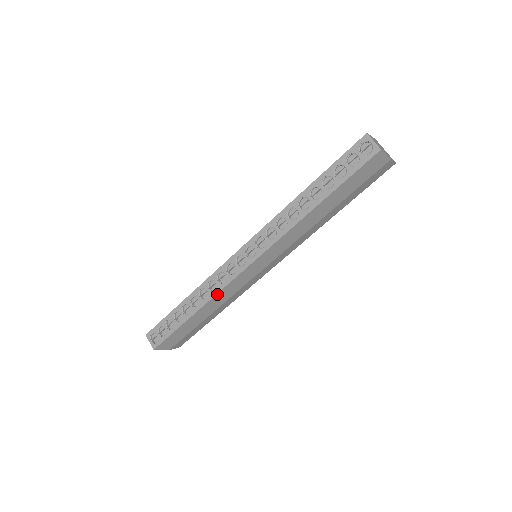
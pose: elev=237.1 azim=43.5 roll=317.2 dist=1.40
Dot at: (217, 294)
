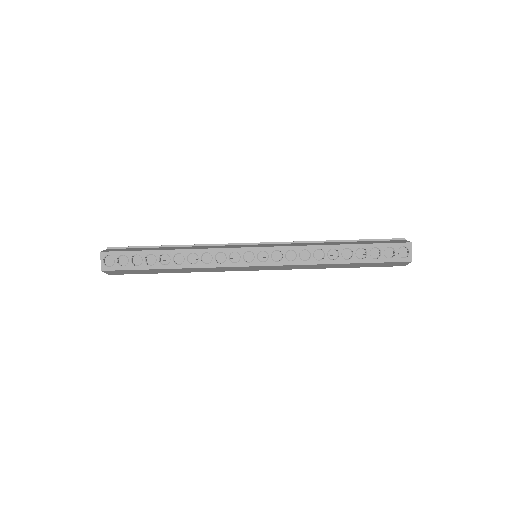
Dot at: (206, 267)
